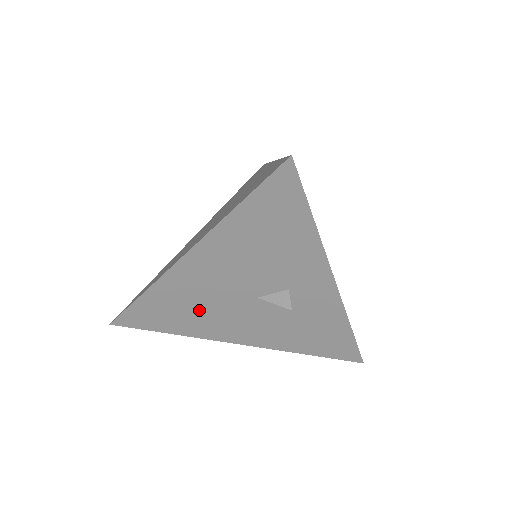
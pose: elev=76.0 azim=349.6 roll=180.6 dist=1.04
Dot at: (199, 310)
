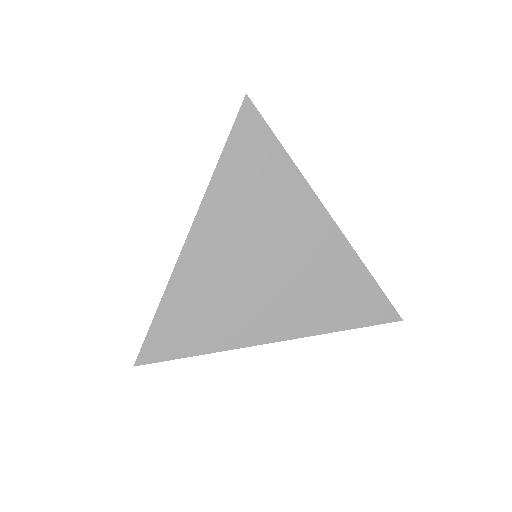
Dot at: occluded
